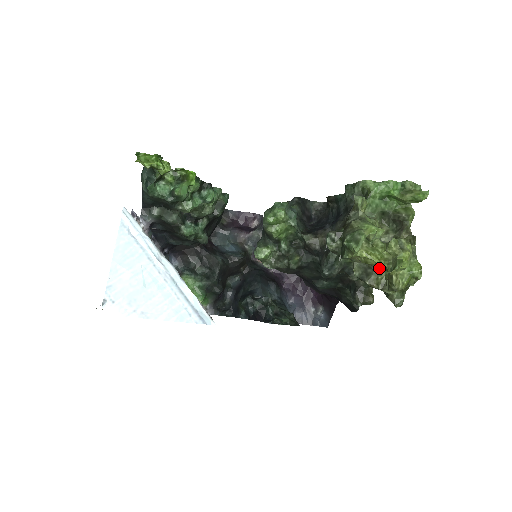
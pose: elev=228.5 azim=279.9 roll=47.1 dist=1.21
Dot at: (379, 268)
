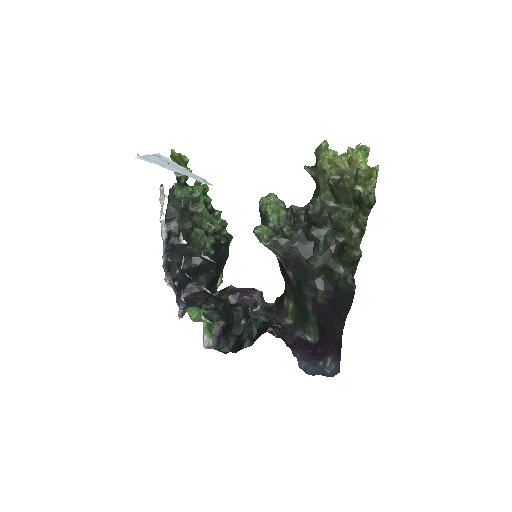
Dot at: (346, 170)
